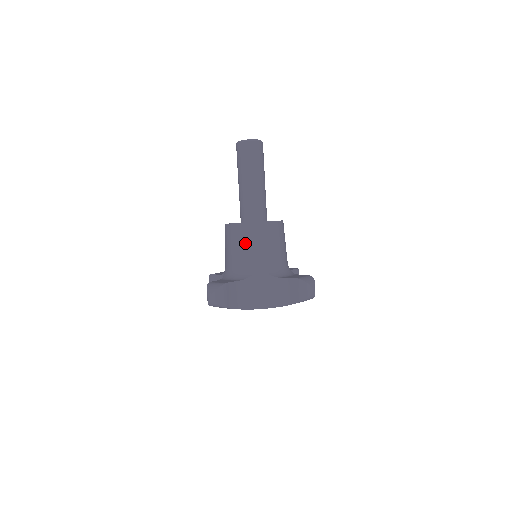
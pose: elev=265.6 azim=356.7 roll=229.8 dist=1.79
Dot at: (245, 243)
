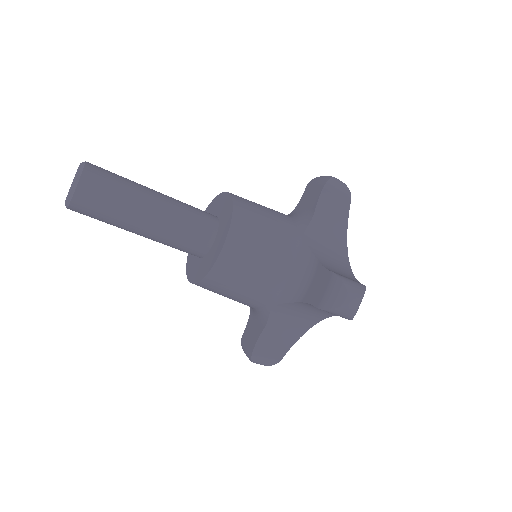
Dot at: (223, 295)
